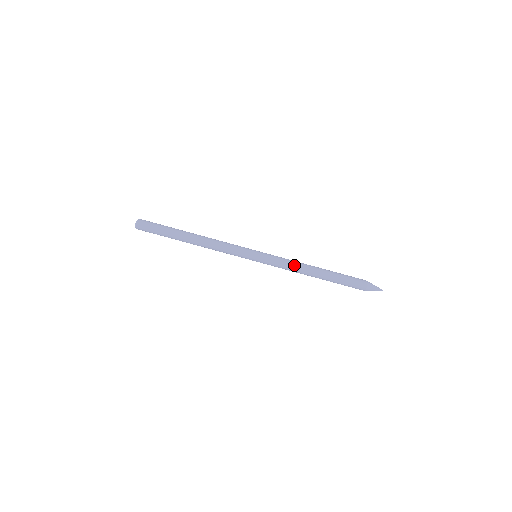
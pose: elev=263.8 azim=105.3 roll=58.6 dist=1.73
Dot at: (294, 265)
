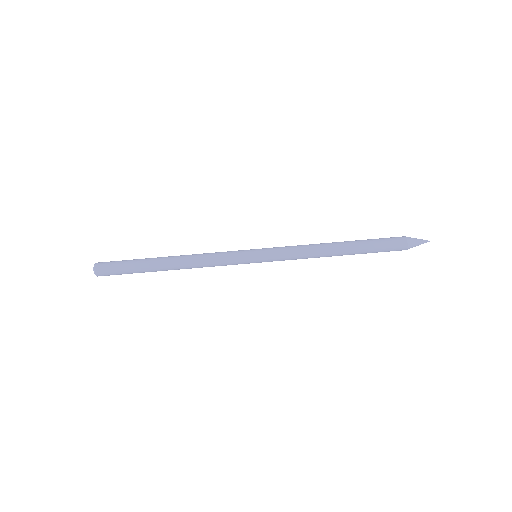
Dot at: (306, 245)
